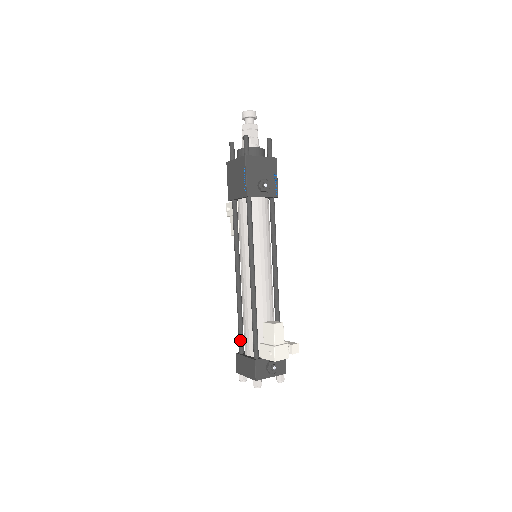
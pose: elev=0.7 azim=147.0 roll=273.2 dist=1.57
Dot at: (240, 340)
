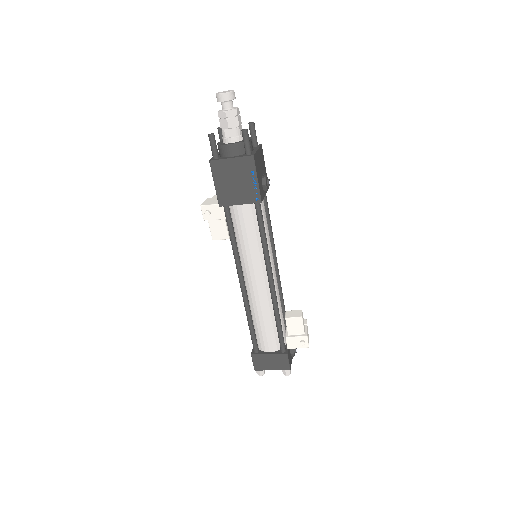
Dot at: (255, 341)
